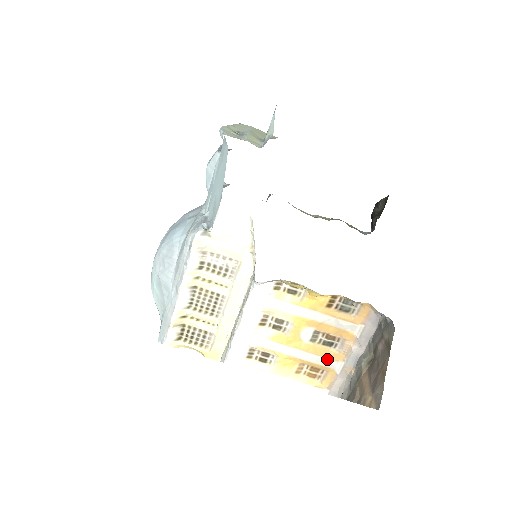
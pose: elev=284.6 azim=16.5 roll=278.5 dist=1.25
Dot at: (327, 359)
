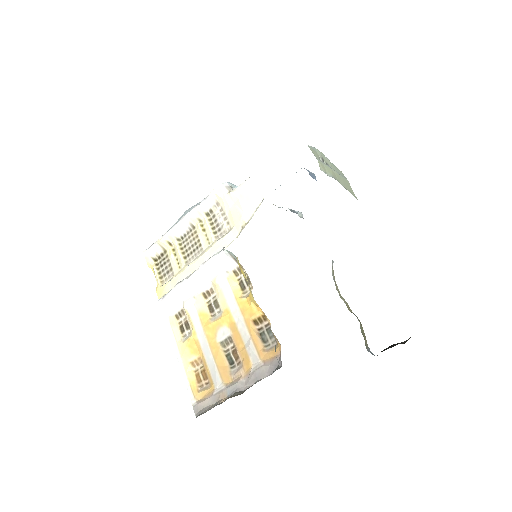
Dot at: (218, 371)
